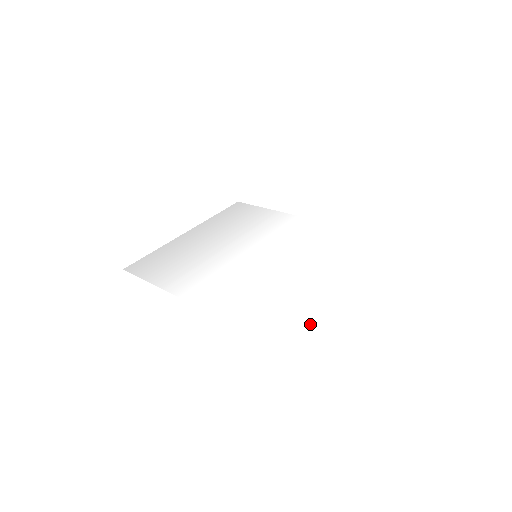
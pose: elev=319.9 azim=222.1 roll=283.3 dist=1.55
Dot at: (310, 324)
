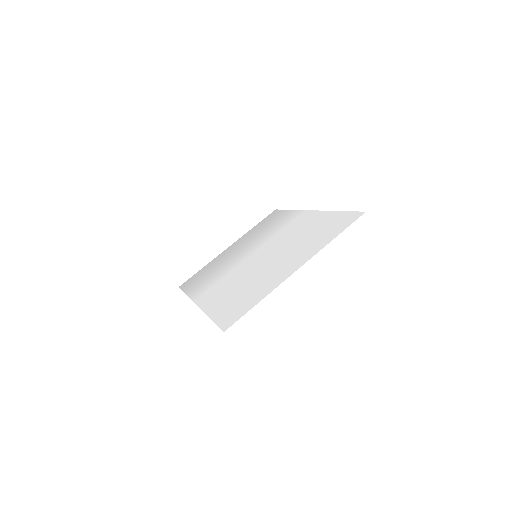
Dot at: (250, 307)
